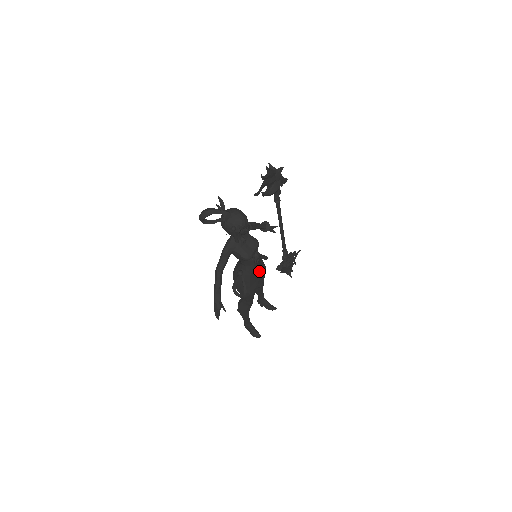
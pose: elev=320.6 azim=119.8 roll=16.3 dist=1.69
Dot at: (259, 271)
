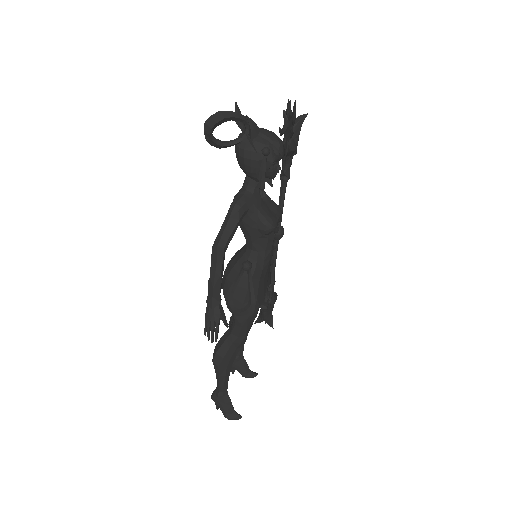
Dot at: (268, 274)
